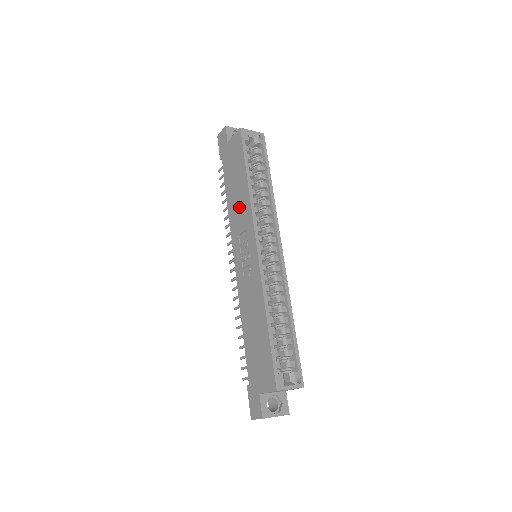
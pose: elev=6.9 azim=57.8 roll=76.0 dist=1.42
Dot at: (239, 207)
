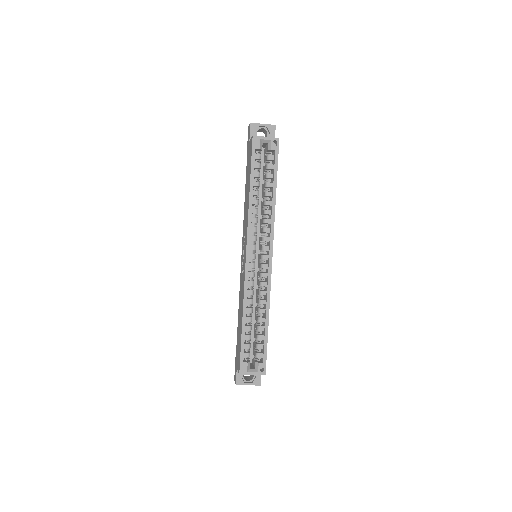
Dot at: (246, 211)
